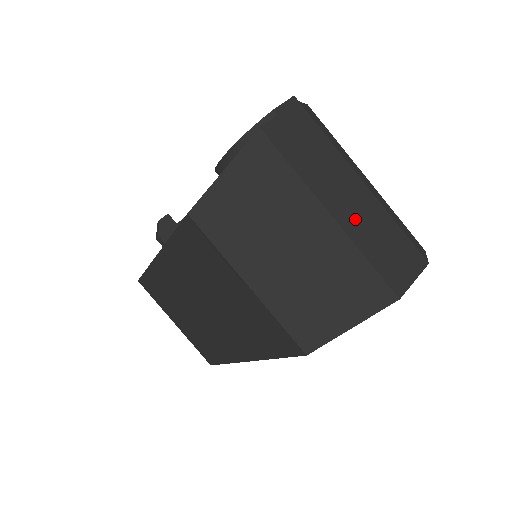
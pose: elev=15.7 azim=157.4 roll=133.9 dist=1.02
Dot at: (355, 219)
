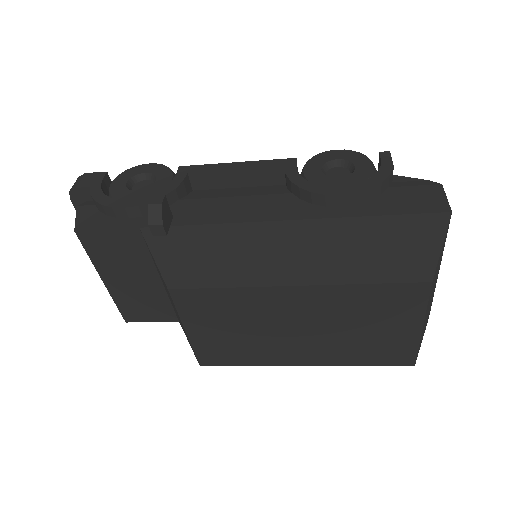
Dot at: occluded
